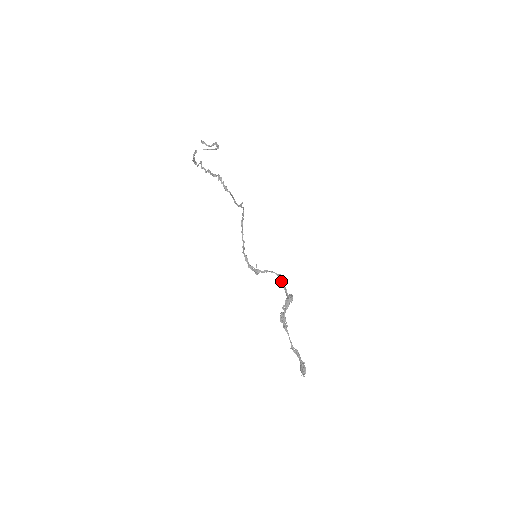
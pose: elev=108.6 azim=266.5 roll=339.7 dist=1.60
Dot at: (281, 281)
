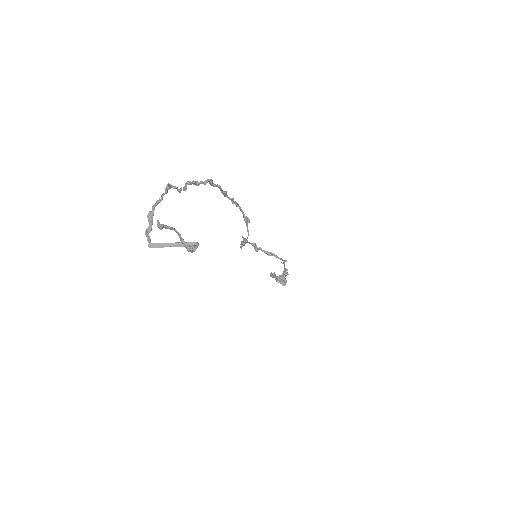
Dot at: (282, 263)
